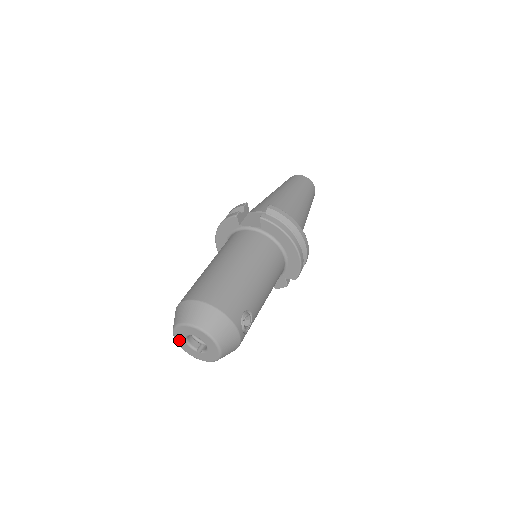
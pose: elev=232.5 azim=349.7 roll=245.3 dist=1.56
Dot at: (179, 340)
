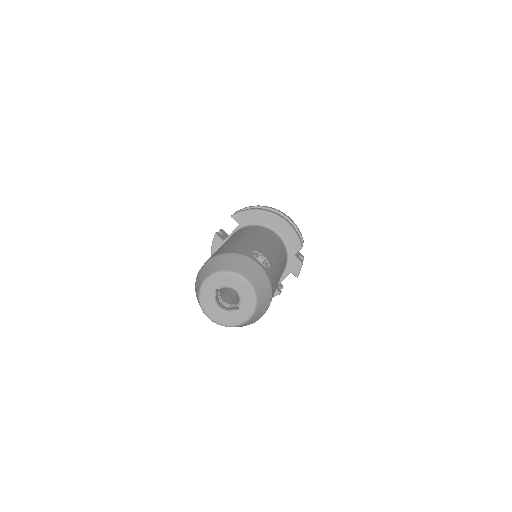
Dot at: (213, 315)
